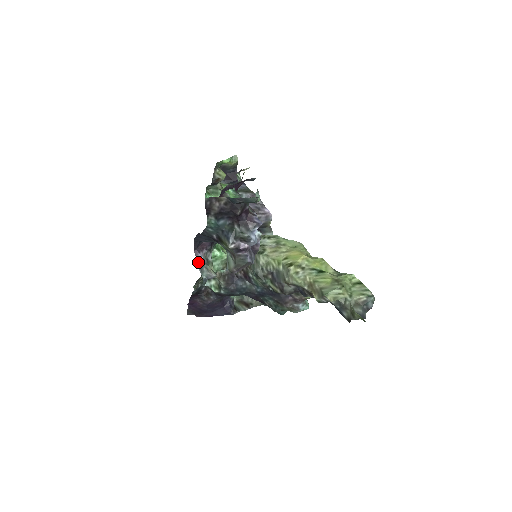
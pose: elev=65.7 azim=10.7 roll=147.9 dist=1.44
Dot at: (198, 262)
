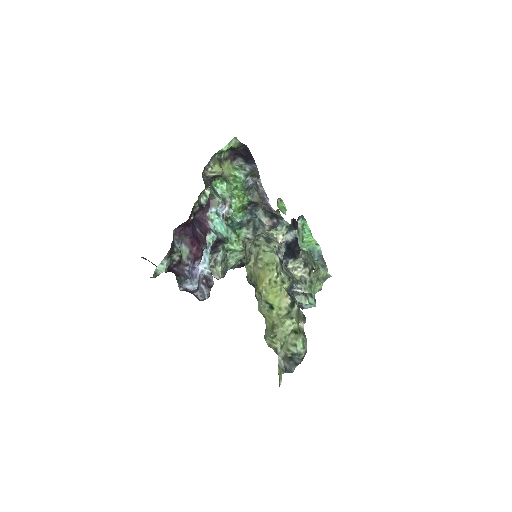
Dot at: occluded
